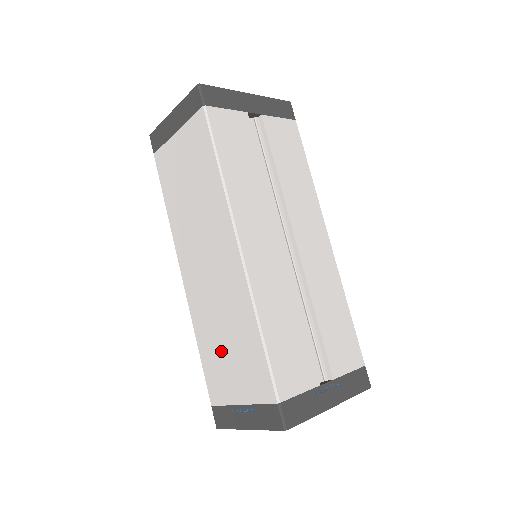
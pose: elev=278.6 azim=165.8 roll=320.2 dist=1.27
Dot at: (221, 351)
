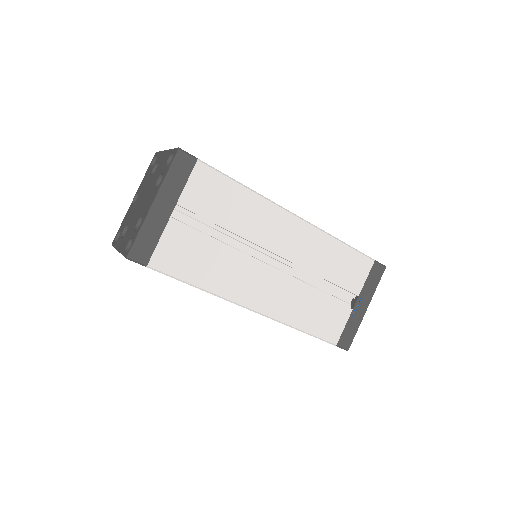
Dot at: occluded
